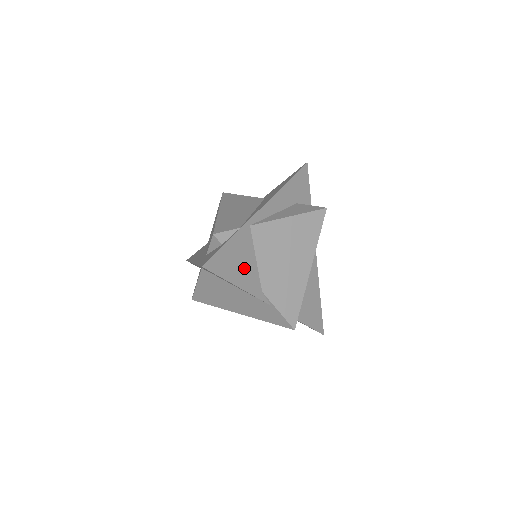
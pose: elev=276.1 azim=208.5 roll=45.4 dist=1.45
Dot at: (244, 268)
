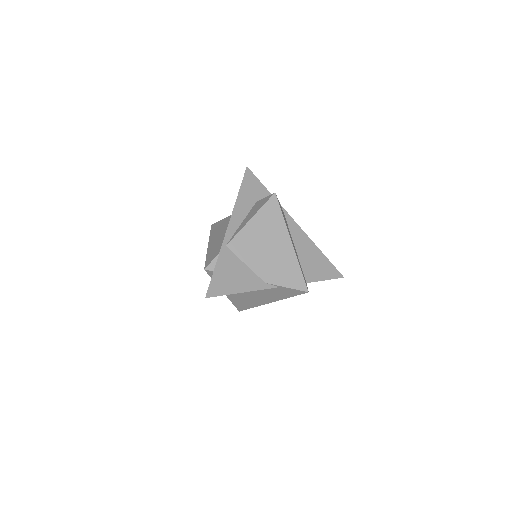
Dot at: (239, 277)
